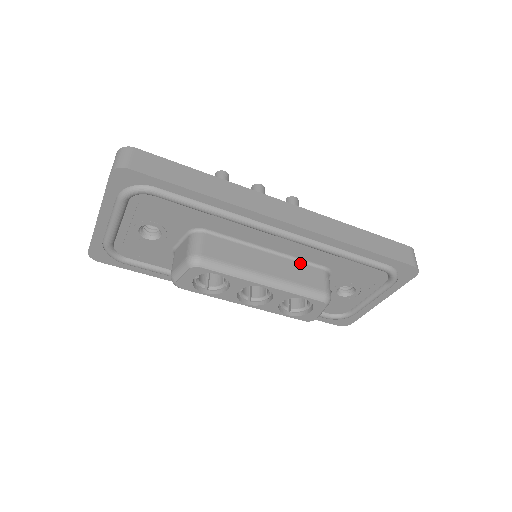
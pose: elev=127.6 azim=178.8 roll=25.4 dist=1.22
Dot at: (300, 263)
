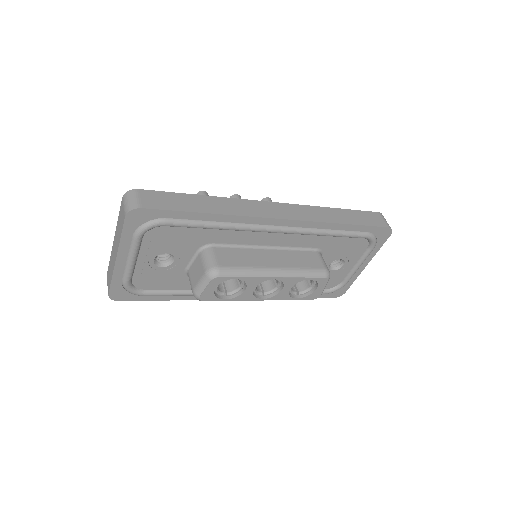
Dot at: (296, 251)
